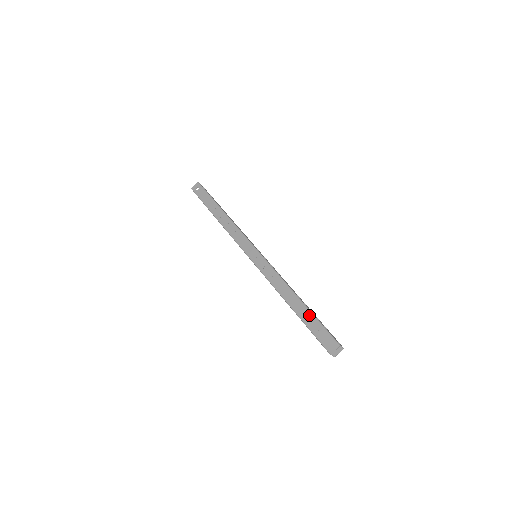
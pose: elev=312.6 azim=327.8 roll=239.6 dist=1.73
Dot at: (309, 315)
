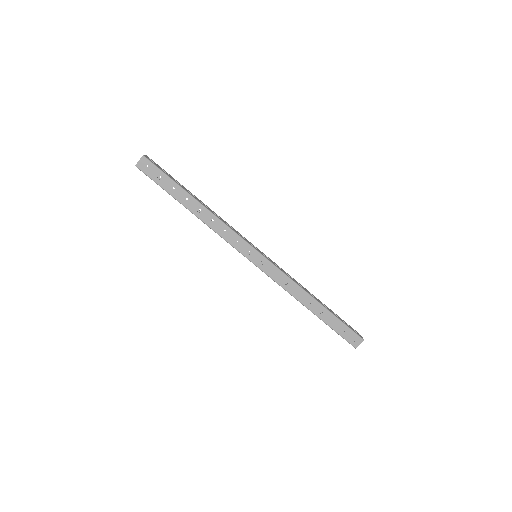
Dot at: (331, 317)
